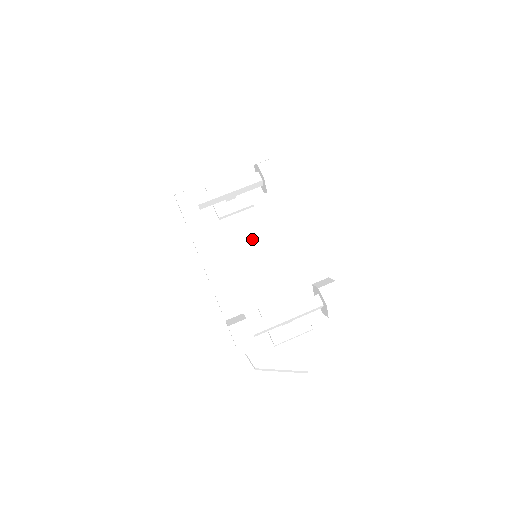
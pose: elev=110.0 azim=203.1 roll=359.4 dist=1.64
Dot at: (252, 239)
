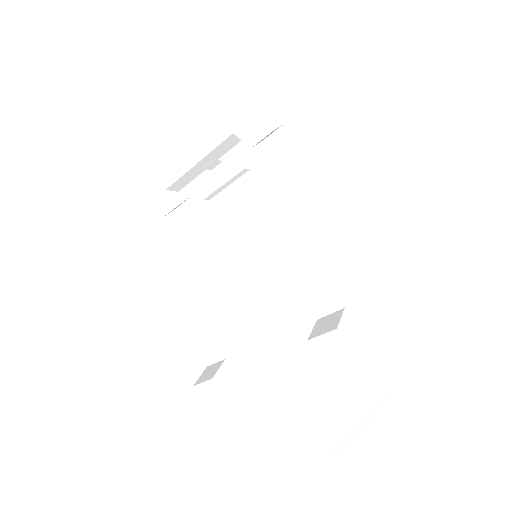
Dot at: (248, 228)
